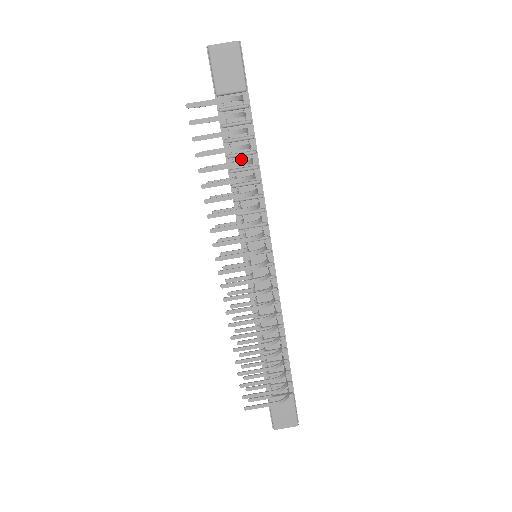
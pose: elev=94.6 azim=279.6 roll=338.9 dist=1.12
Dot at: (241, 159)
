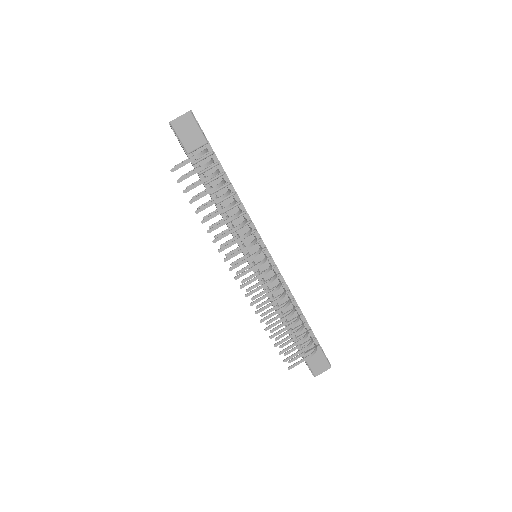
Dot at: (221, 192)
